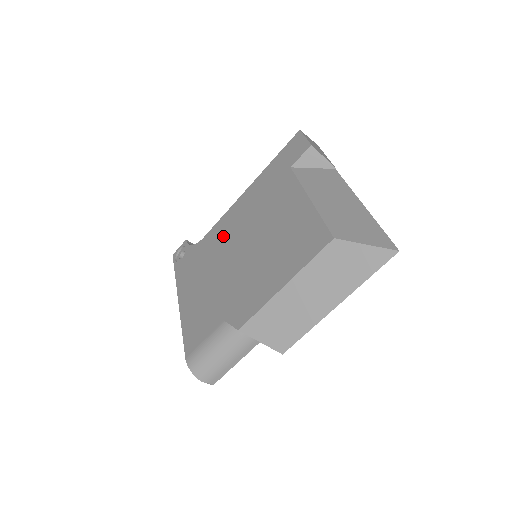
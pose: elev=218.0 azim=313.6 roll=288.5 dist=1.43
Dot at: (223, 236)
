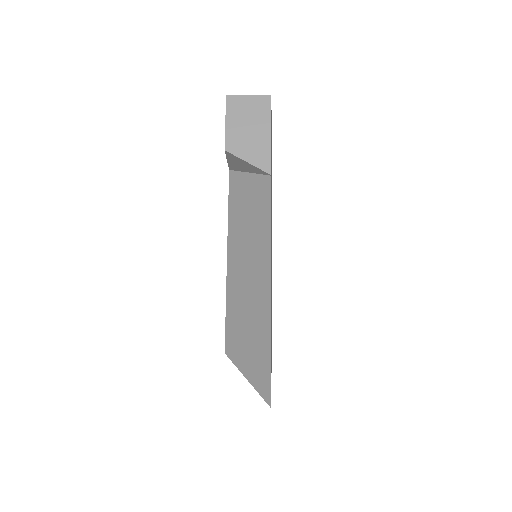
Dot at: occluded
